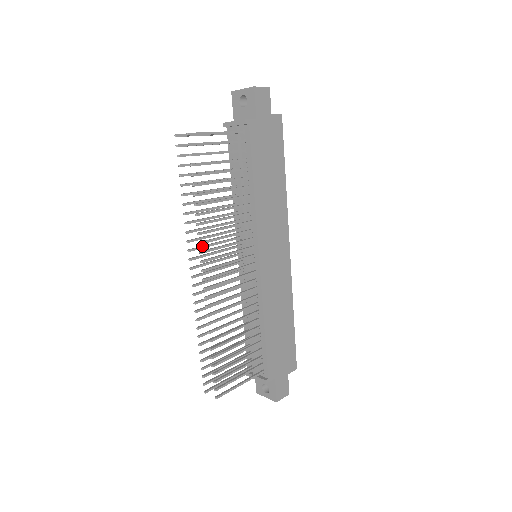
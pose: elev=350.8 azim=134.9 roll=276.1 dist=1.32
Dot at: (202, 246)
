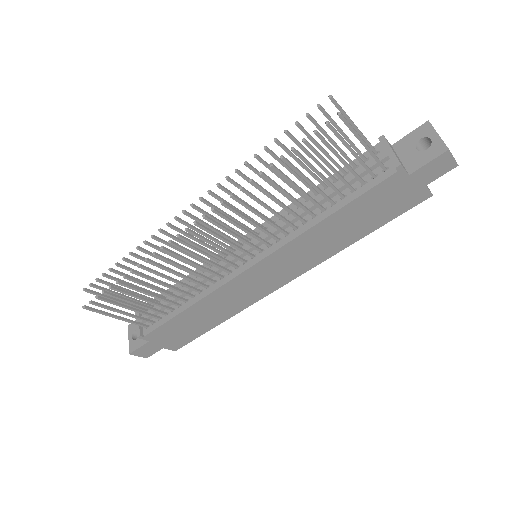
Dot at: (225, 201)
